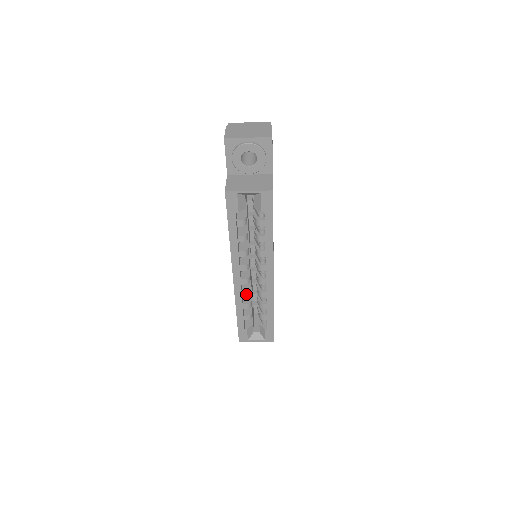
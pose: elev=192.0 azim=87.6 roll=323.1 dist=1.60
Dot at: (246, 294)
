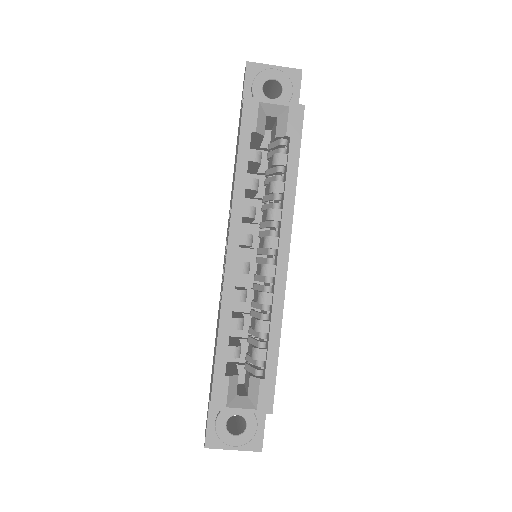
Dot at: (240, 295)
